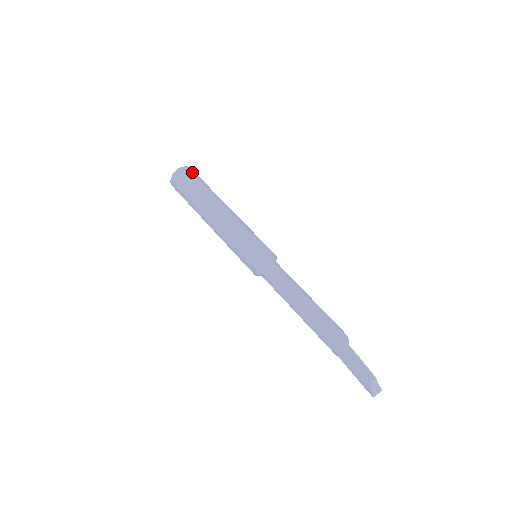
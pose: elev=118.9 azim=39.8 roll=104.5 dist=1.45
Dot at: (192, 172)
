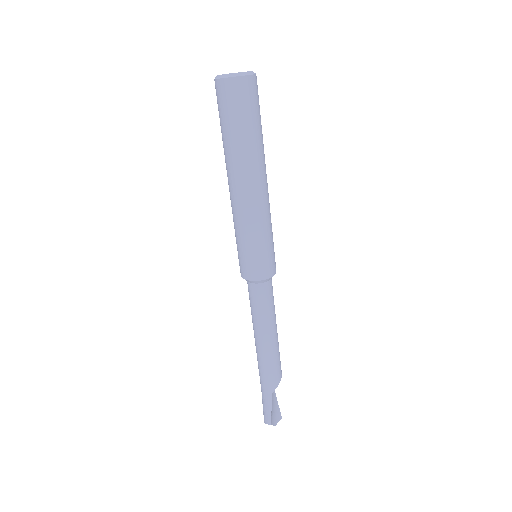
Dot at: (245, 93)
